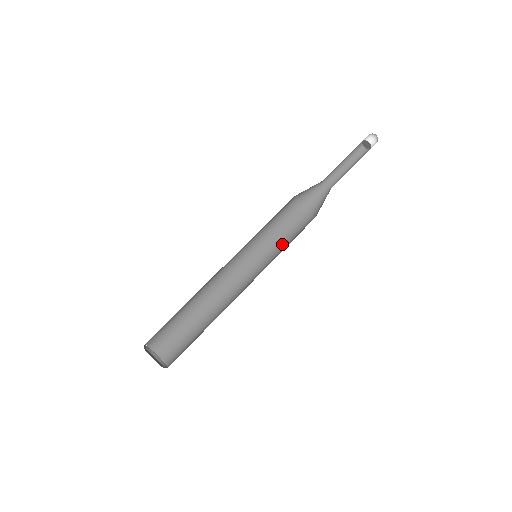
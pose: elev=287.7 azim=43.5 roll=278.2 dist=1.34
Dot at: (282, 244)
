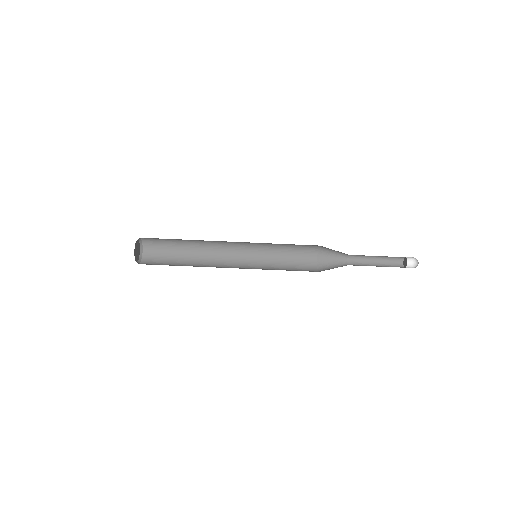
Dot at: (282, 254)
